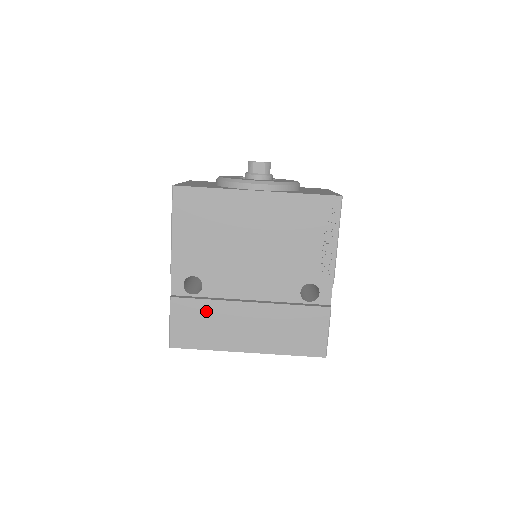
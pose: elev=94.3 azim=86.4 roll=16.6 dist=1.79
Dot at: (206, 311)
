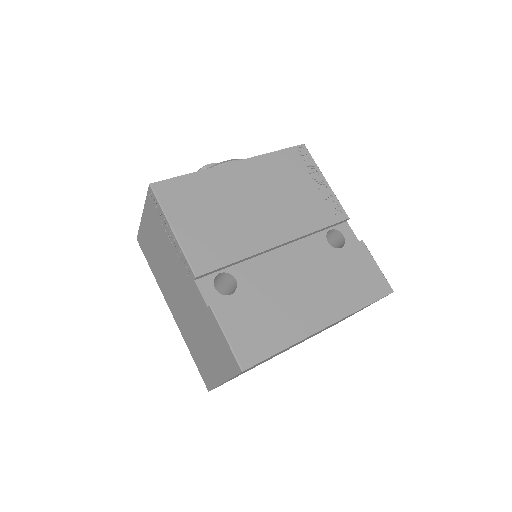
Dot at: (257, 302)
